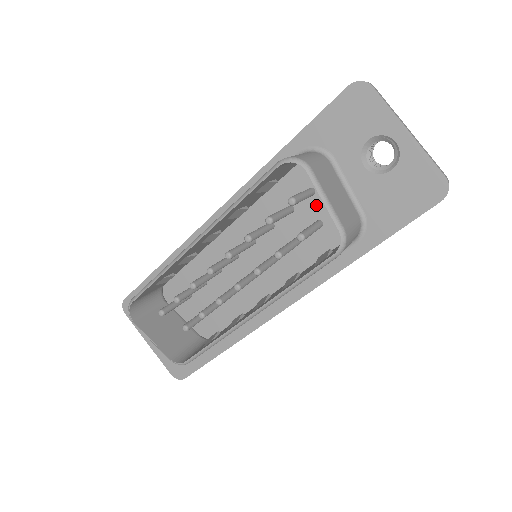
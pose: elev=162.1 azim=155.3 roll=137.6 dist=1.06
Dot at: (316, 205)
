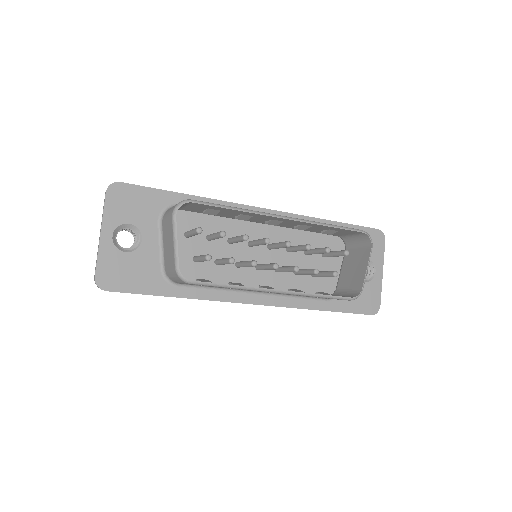
Dot at: (320, 263)
